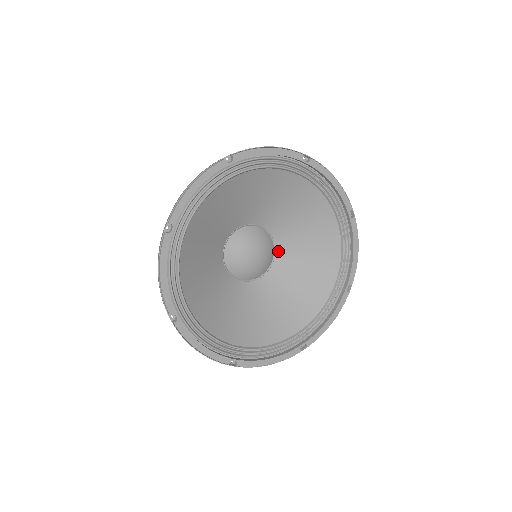
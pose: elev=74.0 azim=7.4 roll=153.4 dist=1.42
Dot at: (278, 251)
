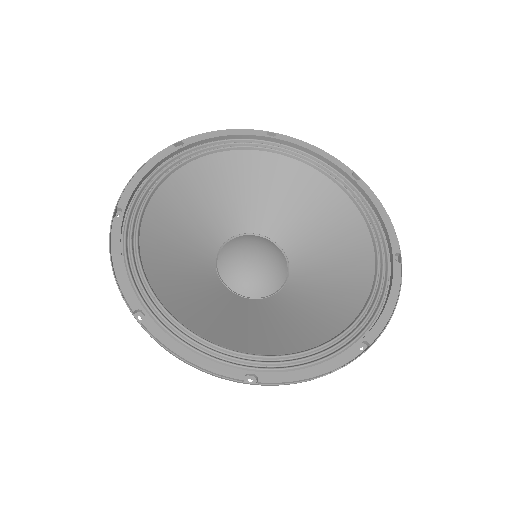
Dot at: (290, 257)
